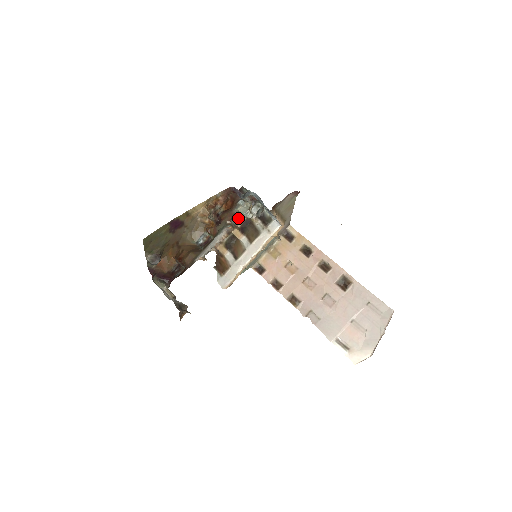
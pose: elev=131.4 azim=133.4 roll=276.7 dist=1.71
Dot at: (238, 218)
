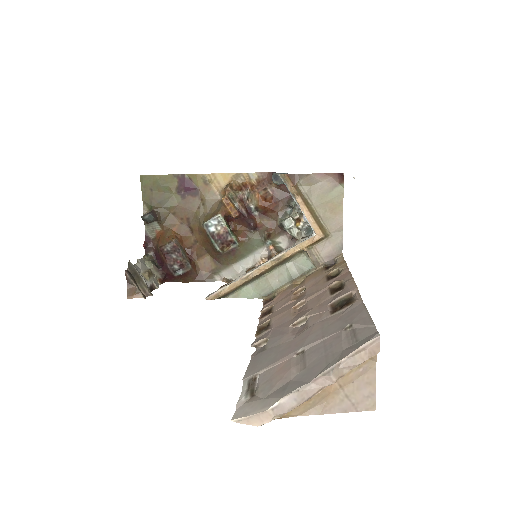
Dot at: (290, 244)
